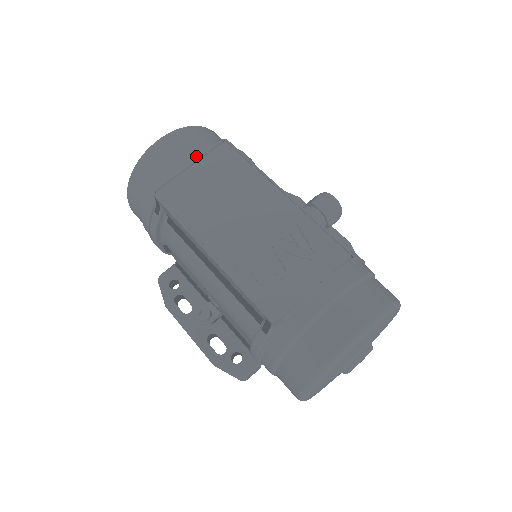
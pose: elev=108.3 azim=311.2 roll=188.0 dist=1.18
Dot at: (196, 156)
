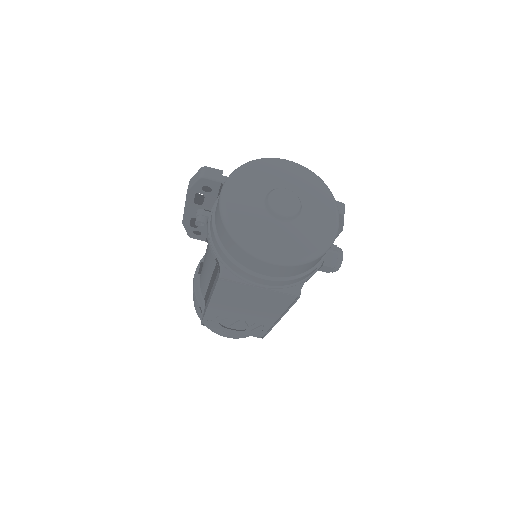
Dot at: (273, 285)
